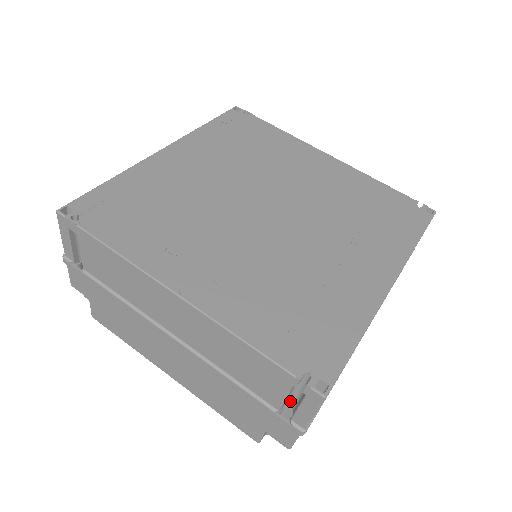
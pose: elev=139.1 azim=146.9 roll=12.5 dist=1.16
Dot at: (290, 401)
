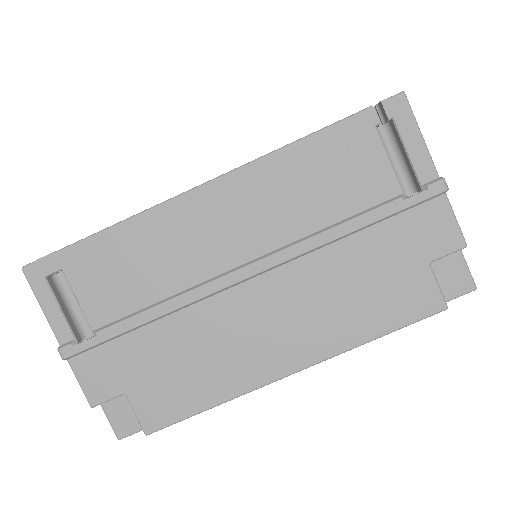
Dot at: (401, 184)
